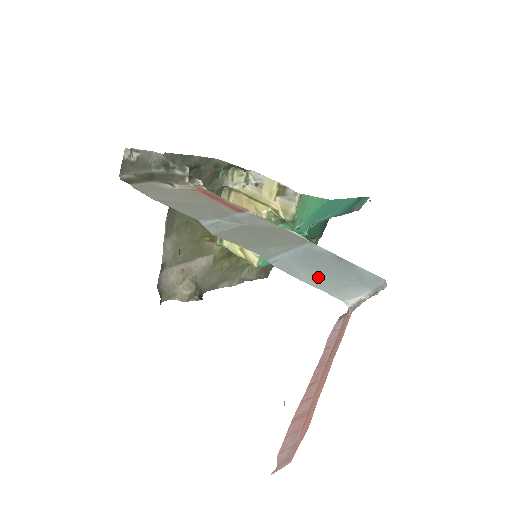
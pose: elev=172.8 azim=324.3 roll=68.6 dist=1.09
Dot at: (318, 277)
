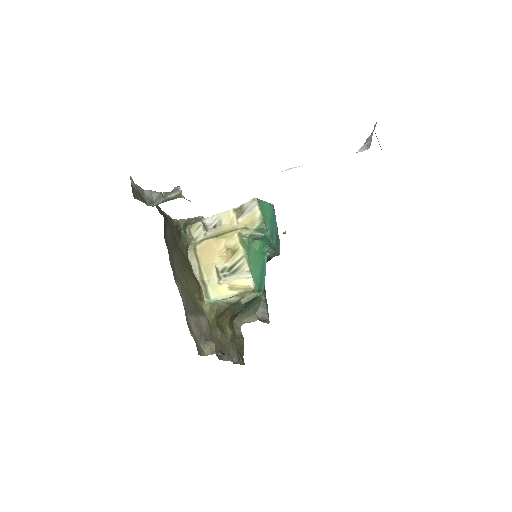
Dot at: occluded
